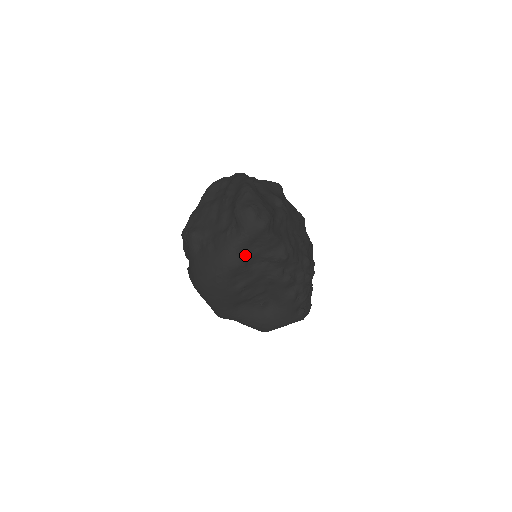
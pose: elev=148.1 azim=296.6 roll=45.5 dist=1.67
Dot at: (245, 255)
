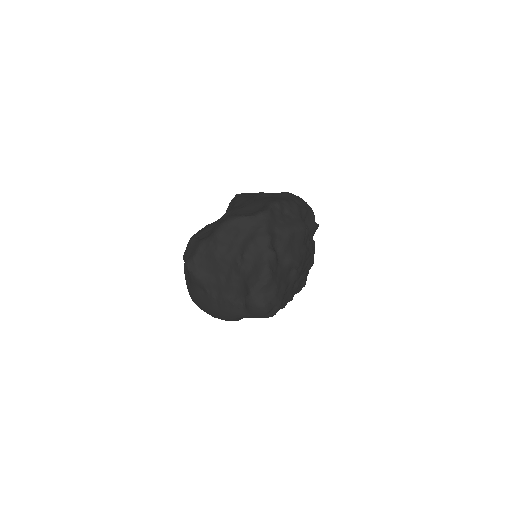
Dot at: occluded
